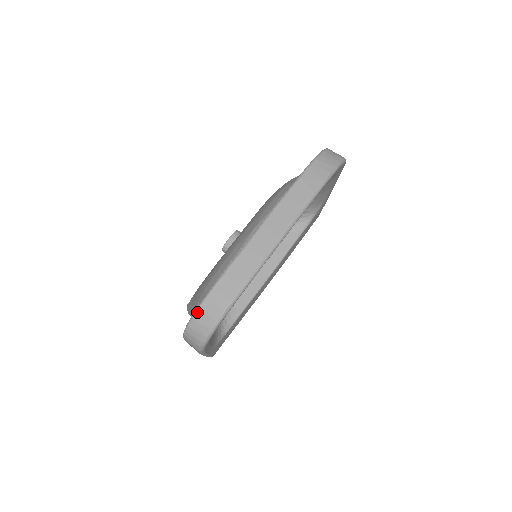
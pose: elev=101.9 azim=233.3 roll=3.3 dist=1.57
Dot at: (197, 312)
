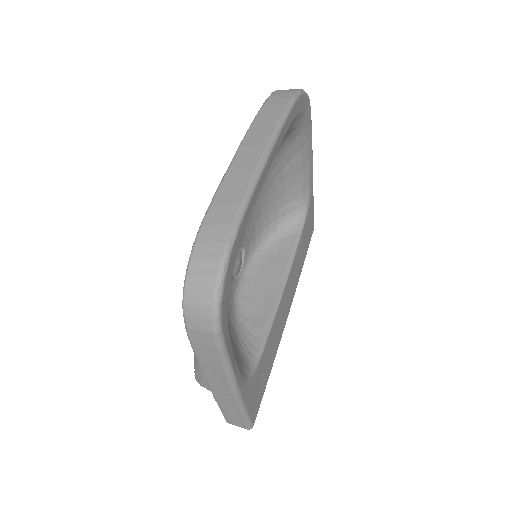
Dot at: (190, 263)
